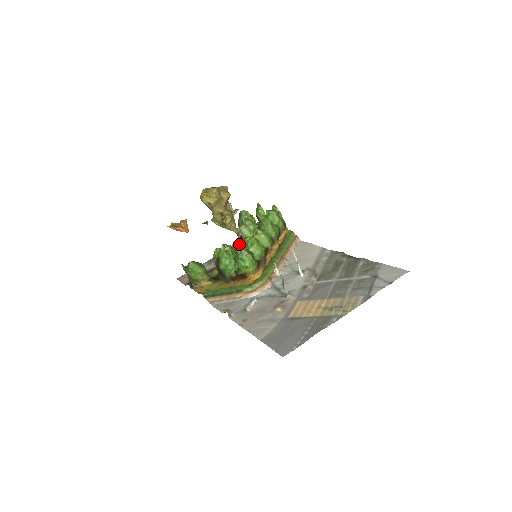
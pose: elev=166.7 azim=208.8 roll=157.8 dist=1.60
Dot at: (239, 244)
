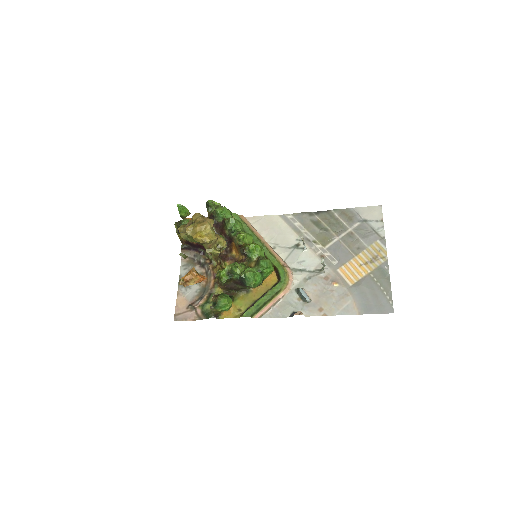
Dot at: (219, 254)
